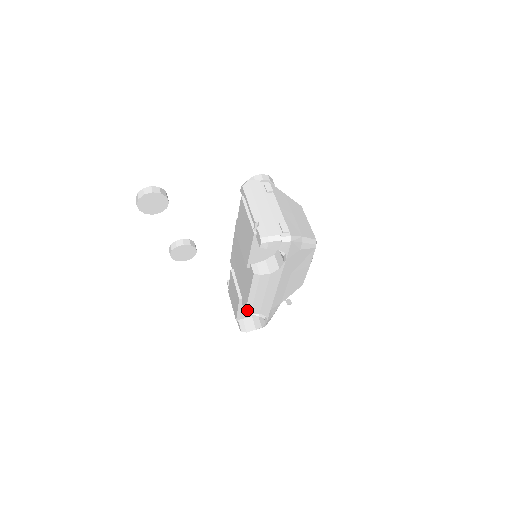
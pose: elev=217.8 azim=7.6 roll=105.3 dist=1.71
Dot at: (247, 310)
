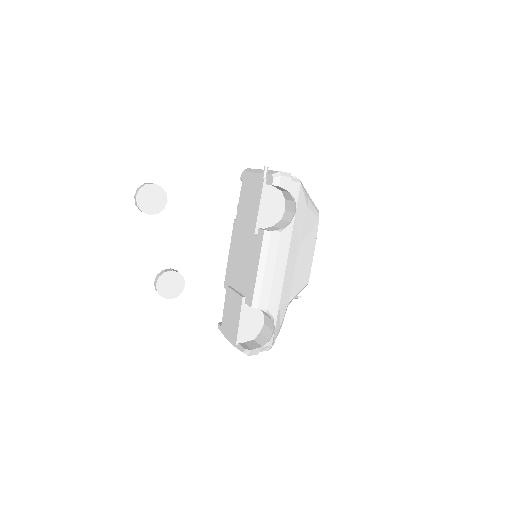
Dot at: (254, 301)
